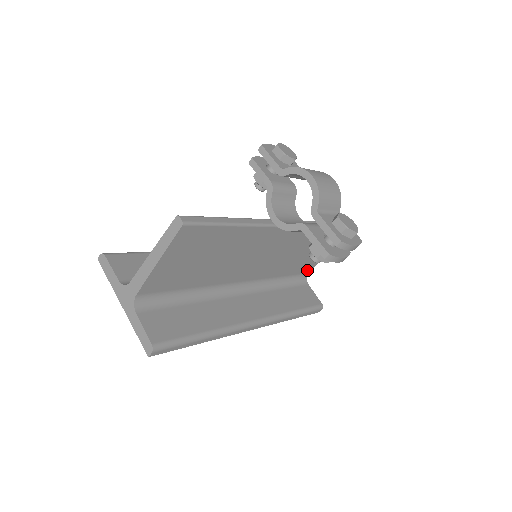
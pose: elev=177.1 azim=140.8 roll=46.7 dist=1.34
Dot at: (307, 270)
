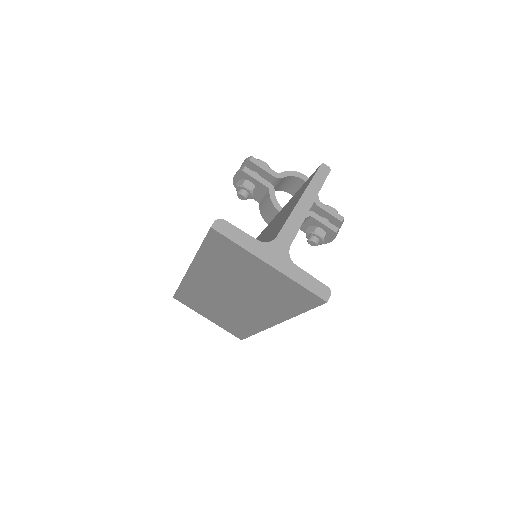
Dot at: occluded
